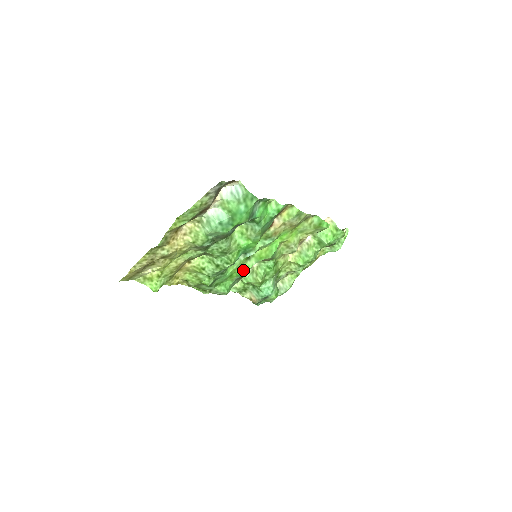
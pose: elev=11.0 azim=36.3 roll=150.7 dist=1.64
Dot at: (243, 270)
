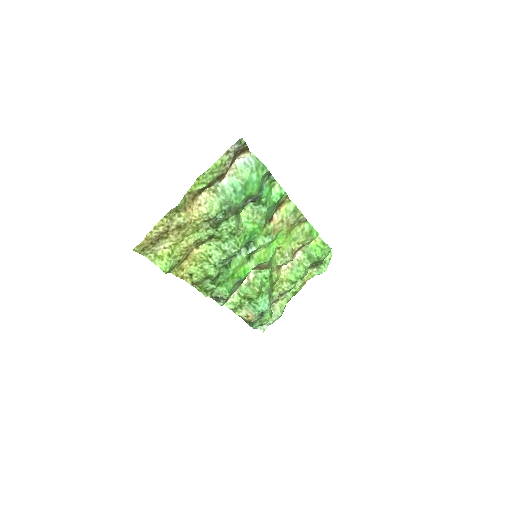
Dot at: (244, 271)
